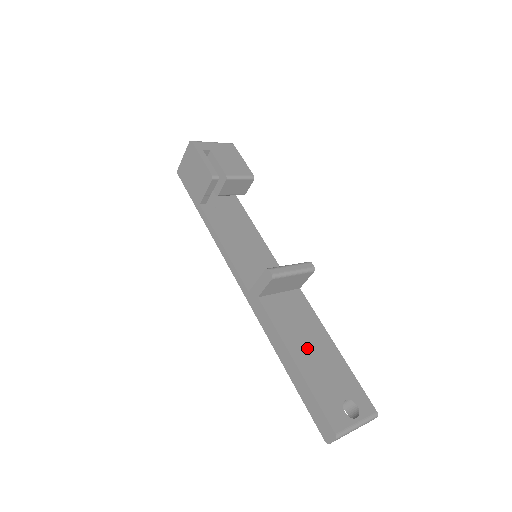
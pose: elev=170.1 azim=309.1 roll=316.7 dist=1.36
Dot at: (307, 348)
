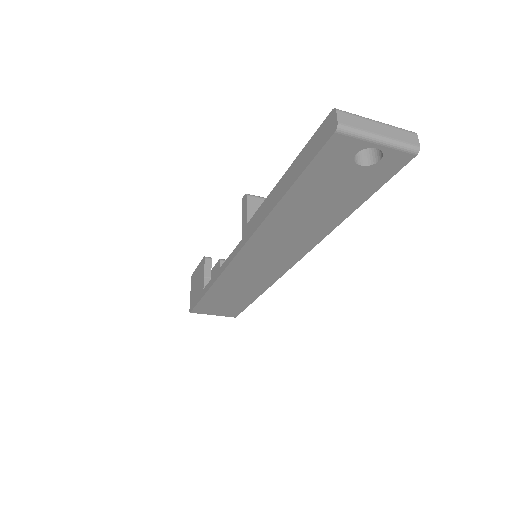
Dot at: occluded
